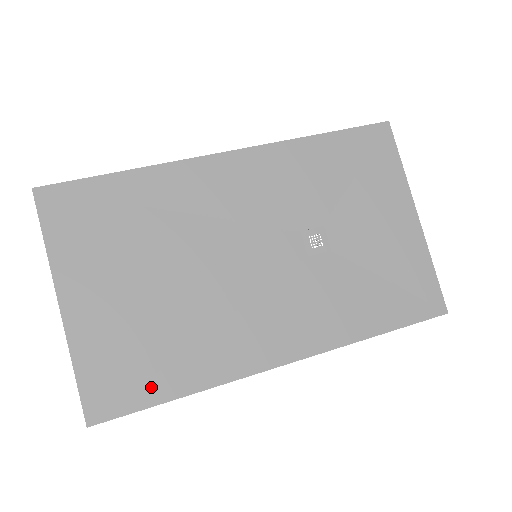
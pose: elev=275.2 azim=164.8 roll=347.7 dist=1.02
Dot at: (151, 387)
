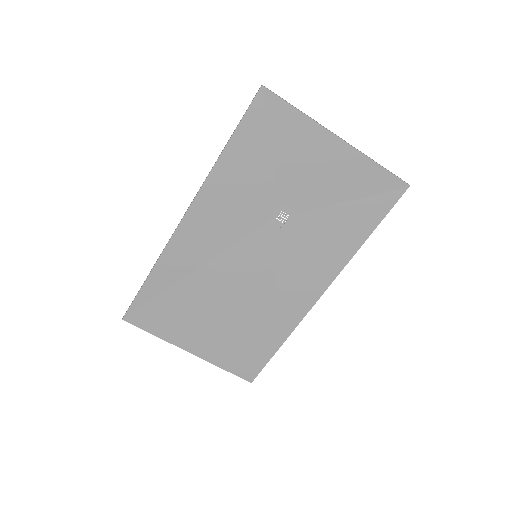
Dot at: (263, 352)
